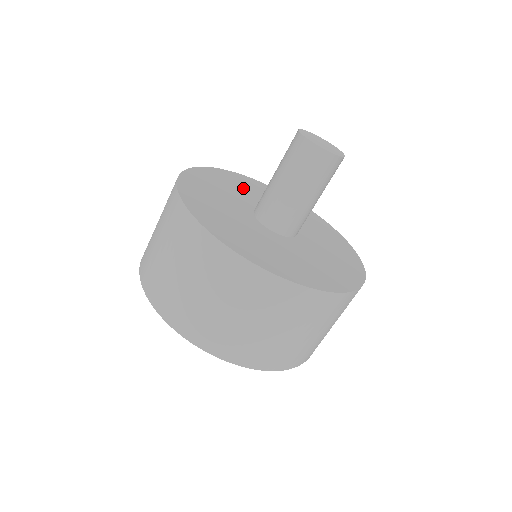
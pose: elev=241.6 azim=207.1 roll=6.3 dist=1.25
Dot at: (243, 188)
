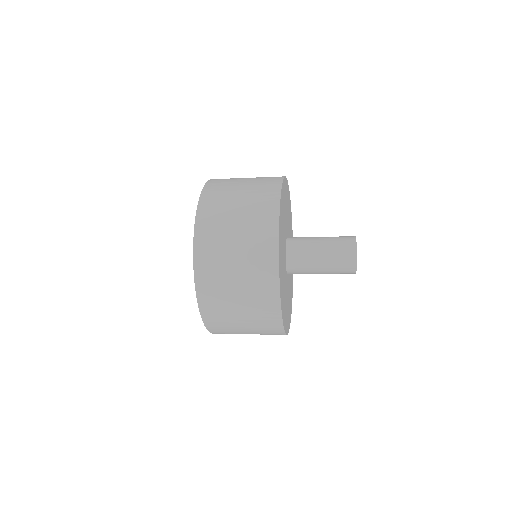
Dot at: occluded
